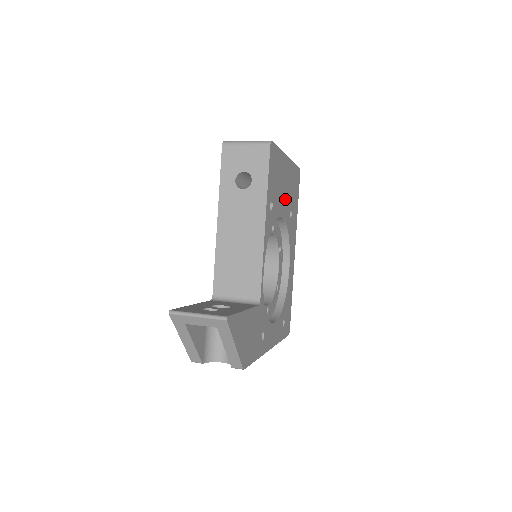
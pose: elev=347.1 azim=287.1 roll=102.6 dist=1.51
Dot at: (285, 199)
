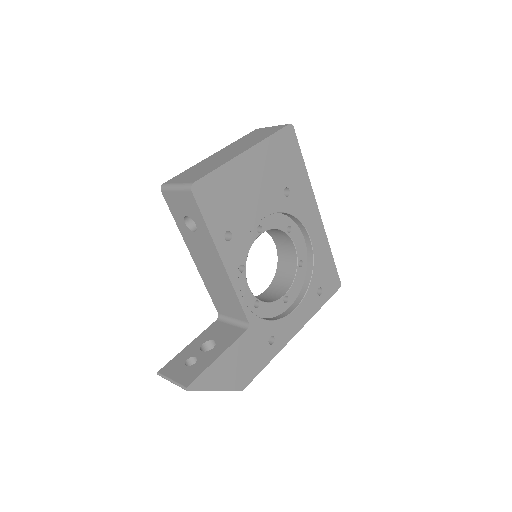
Dot at: (263, 194)
